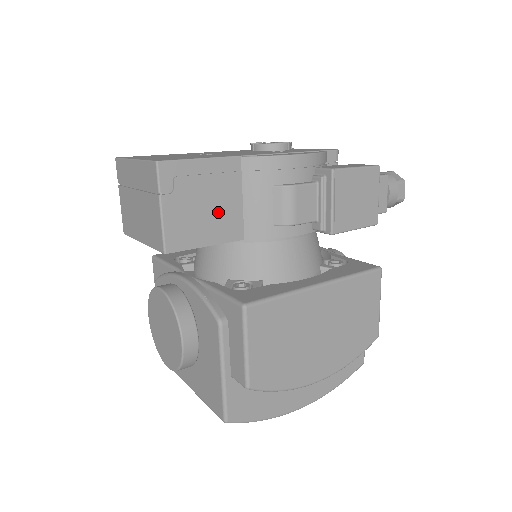
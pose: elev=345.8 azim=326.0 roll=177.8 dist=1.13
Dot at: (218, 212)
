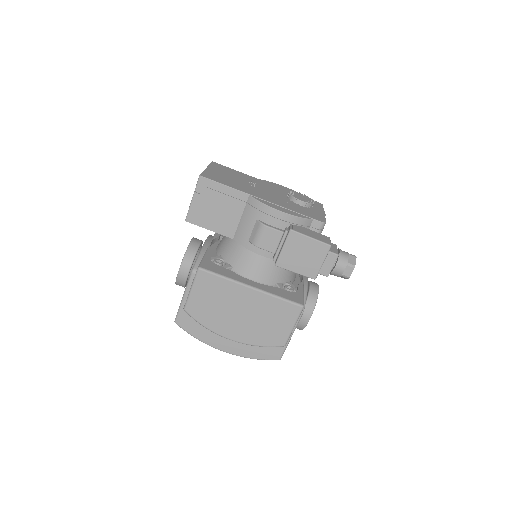
Dot at: (223, 216)
